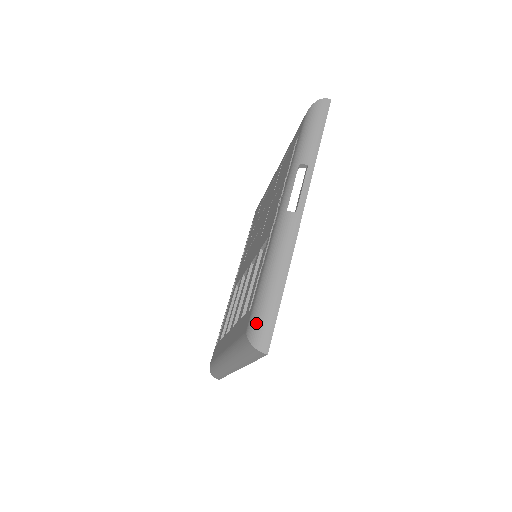
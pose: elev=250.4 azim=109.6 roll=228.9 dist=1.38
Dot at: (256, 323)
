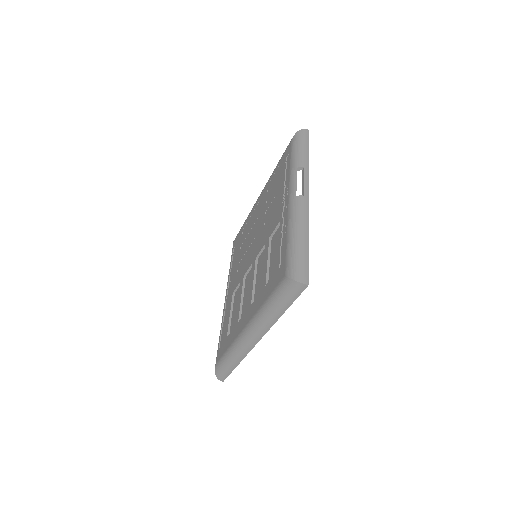
Dot at: (294, 266)
